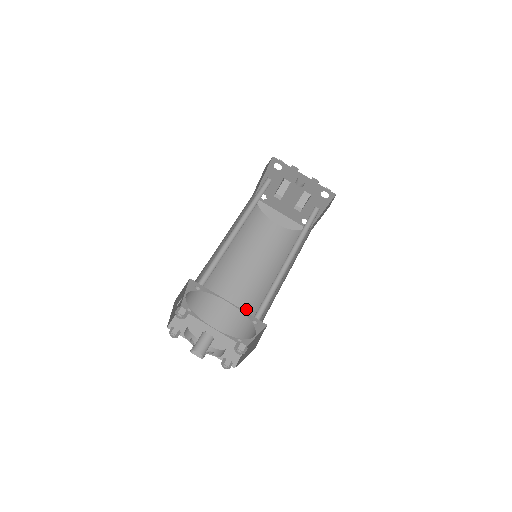
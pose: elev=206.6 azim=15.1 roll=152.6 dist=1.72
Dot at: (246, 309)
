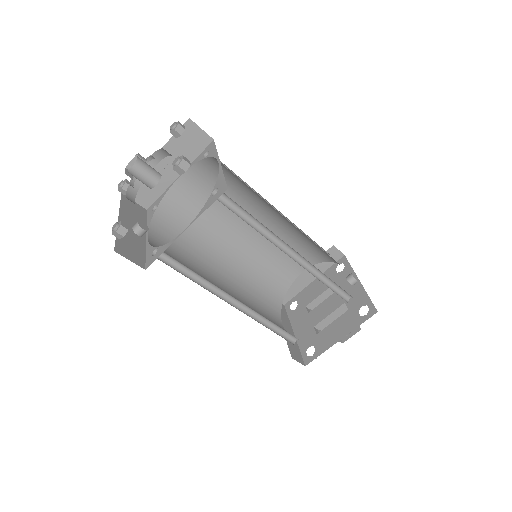
Dot at: occluded
